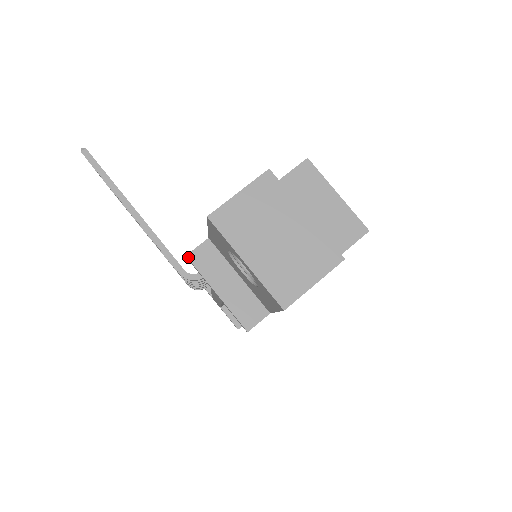
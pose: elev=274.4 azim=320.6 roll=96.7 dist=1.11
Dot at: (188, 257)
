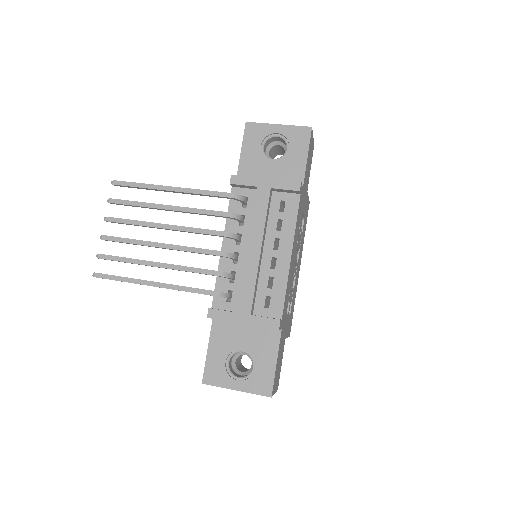
Dot at: (233, 175)
